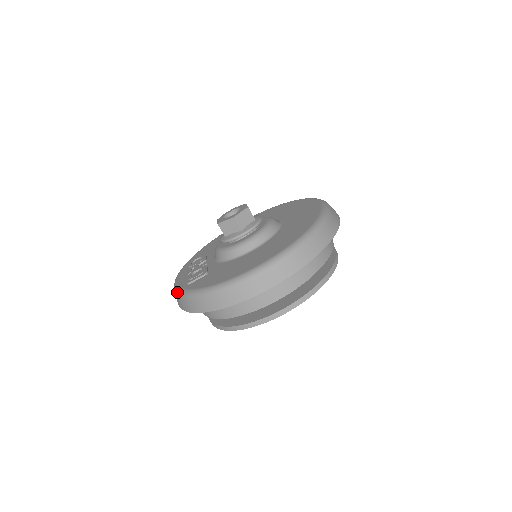
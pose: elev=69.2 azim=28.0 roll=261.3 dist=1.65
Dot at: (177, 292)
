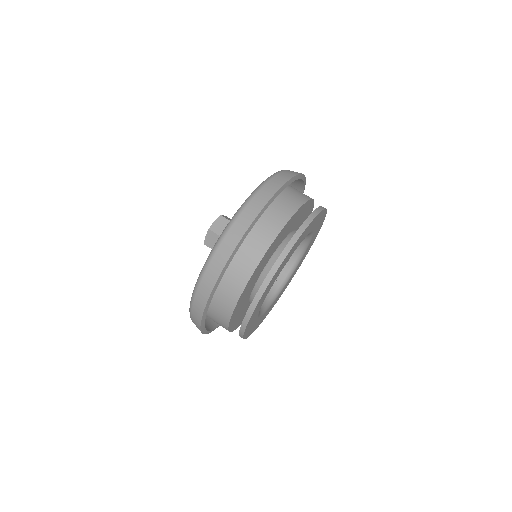
Dot at: occluded
